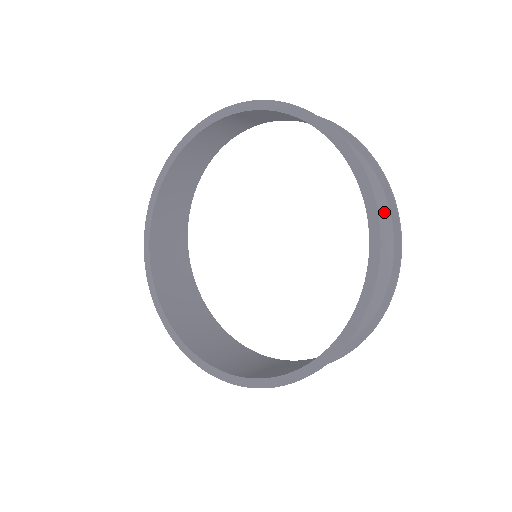
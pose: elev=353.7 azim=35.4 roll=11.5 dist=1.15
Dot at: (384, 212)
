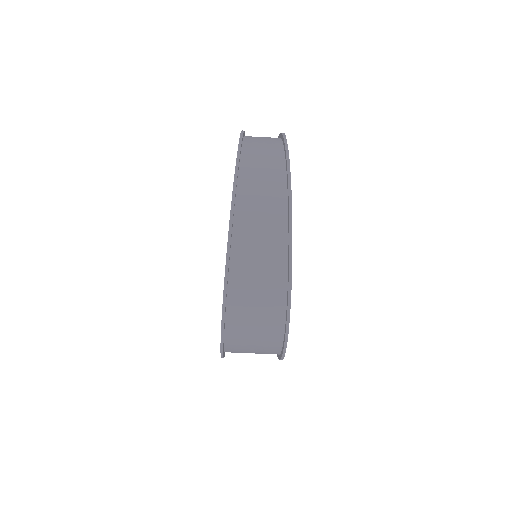
Dot at: (270, 175)
